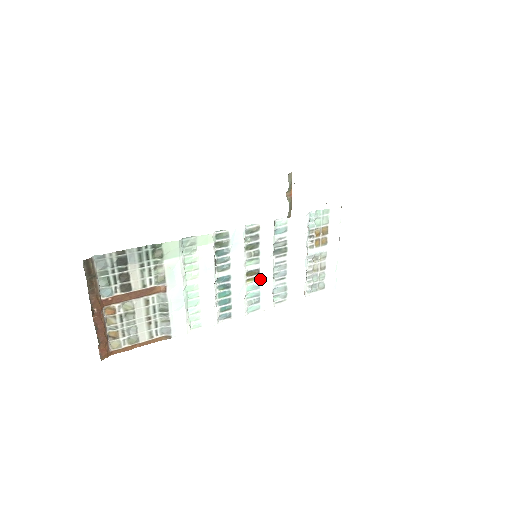
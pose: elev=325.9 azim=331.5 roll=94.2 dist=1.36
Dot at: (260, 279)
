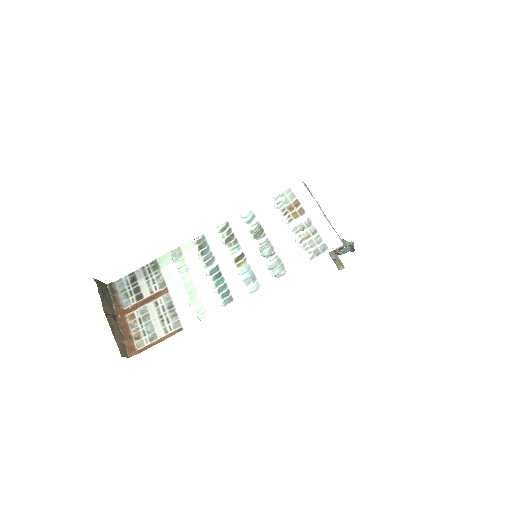
Dot at: (248, 260)
